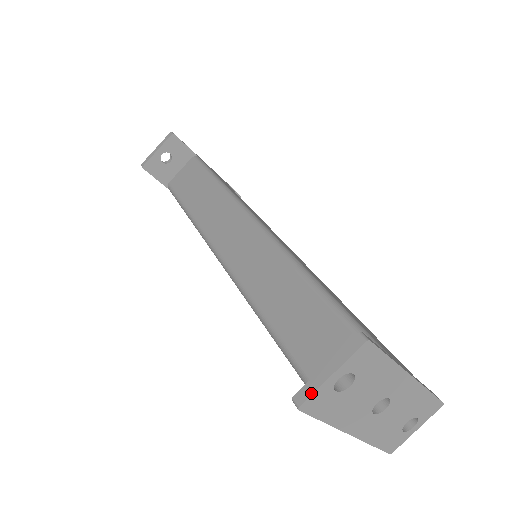
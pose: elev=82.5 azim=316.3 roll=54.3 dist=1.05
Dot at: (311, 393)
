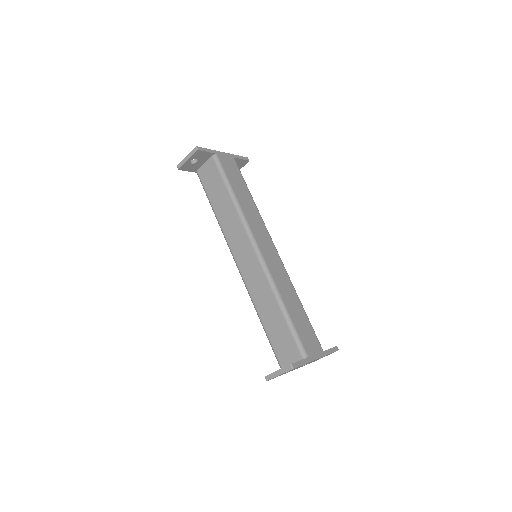
Dot at: (271, 378)
